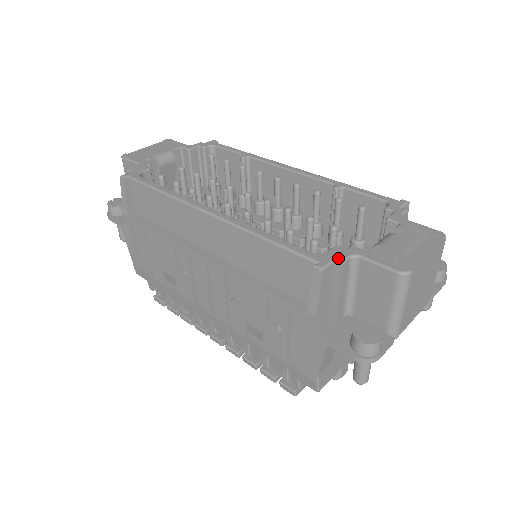
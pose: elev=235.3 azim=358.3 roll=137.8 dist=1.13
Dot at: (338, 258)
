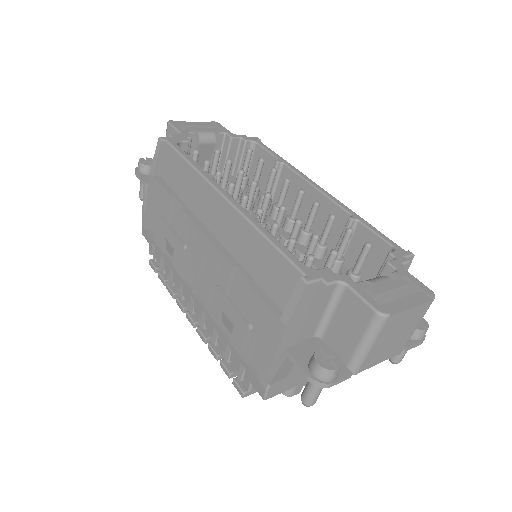
Dot at: (326, 279)
